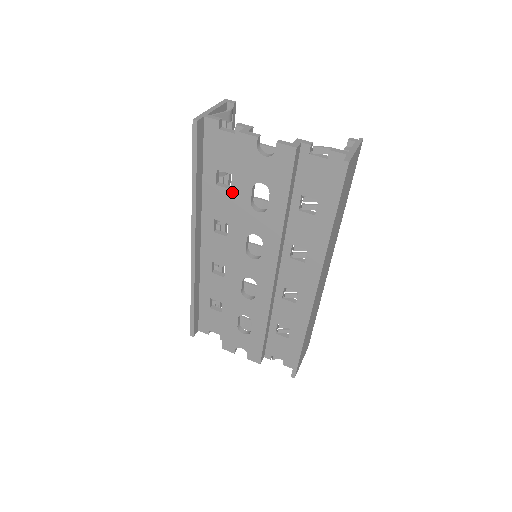
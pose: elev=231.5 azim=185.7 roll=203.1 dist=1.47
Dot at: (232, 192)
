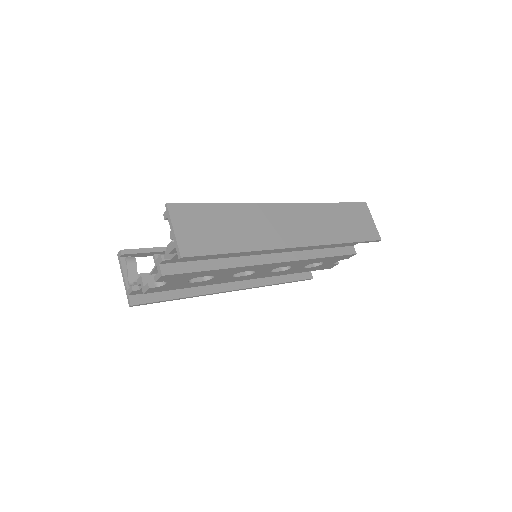
Dot at: occluded
